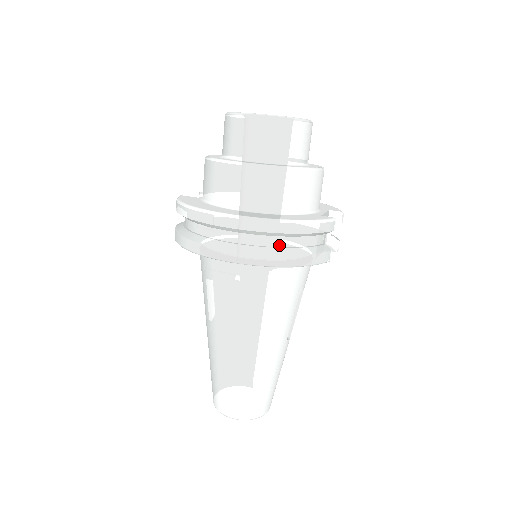
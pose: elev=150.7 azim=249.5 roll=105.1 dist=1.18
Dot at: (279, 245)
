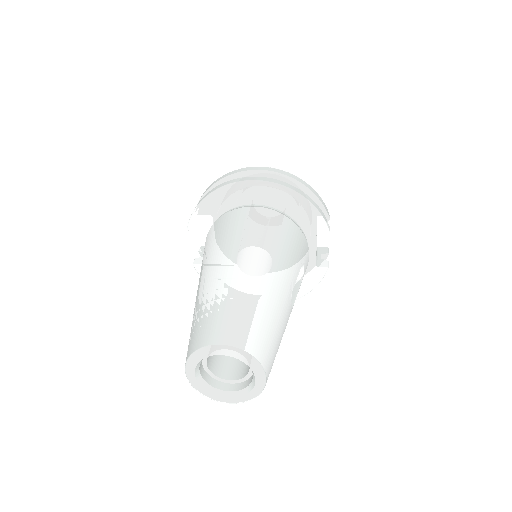
Dot at: occluded
